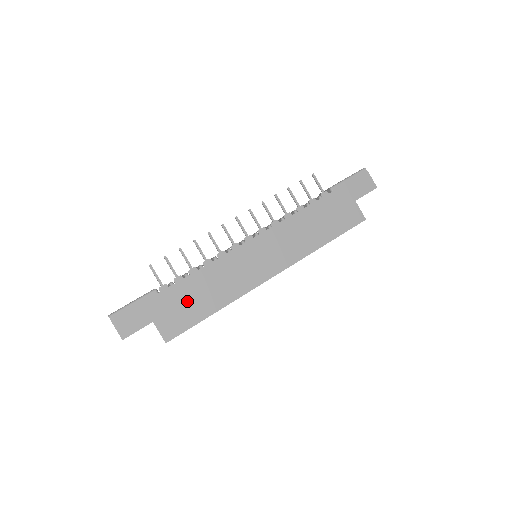
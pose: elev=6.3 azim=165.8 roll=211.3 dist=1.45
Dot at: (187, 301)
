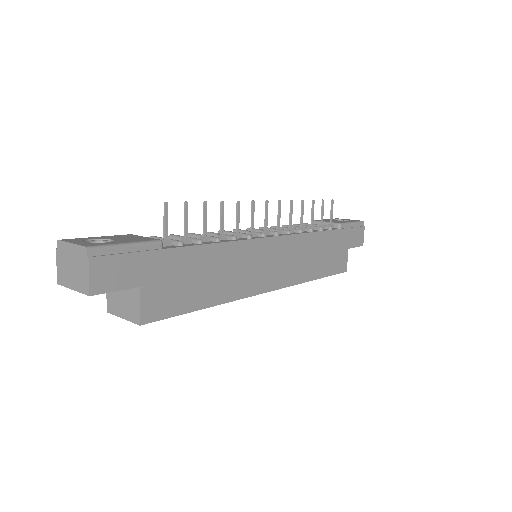
Dot at: (188, 277)
